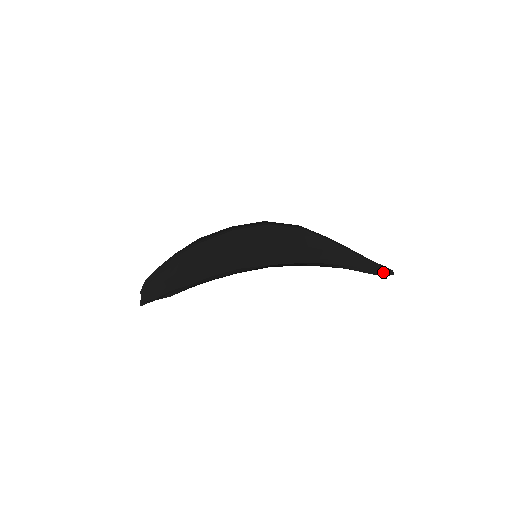
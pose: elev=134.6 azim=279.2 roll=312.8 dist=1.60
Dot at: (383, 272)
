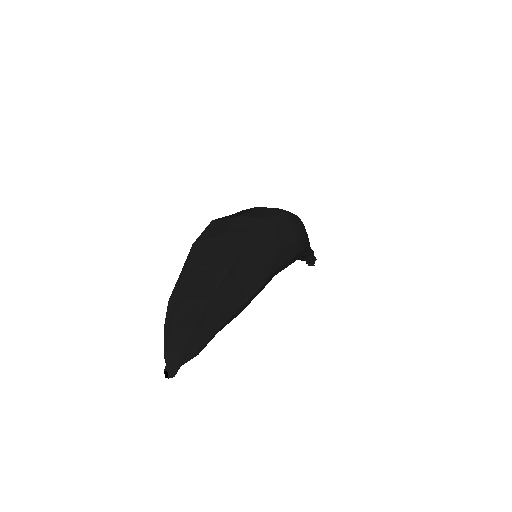
Dot at: (313, 259)
